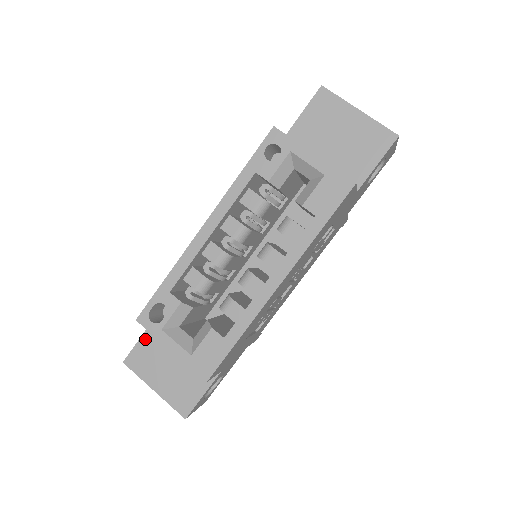
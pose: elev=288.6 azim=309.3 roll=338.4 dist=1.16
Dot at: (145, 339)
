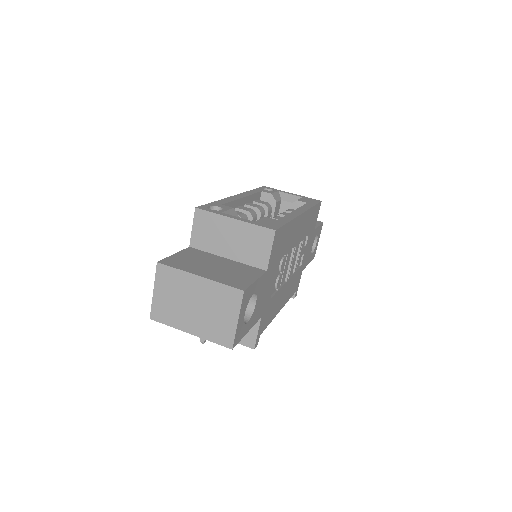
Dot at: (181, 254)
